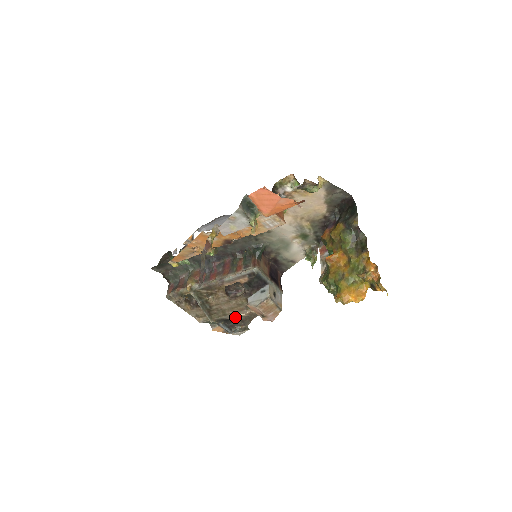
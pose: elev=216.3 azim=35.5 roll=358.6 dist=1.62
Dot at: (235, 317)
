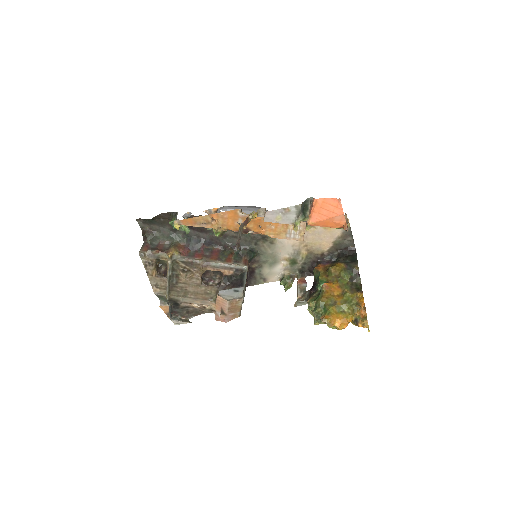
Dot at: (186, 305)
